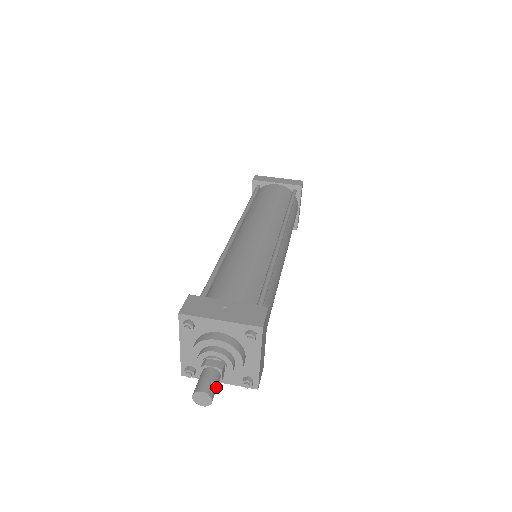
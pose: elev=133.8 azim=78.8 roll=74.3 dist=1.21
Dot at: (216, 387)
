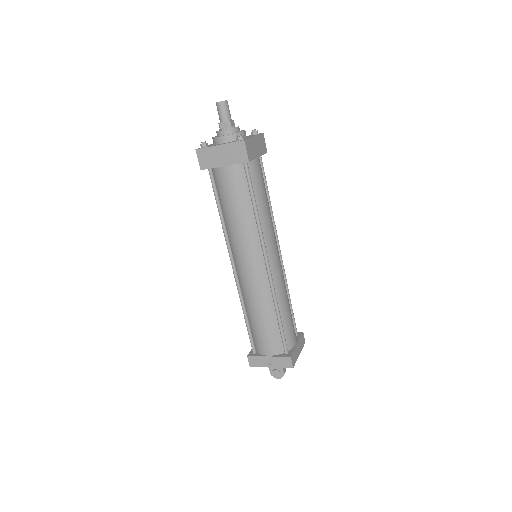
Dot at: (229, 110)
